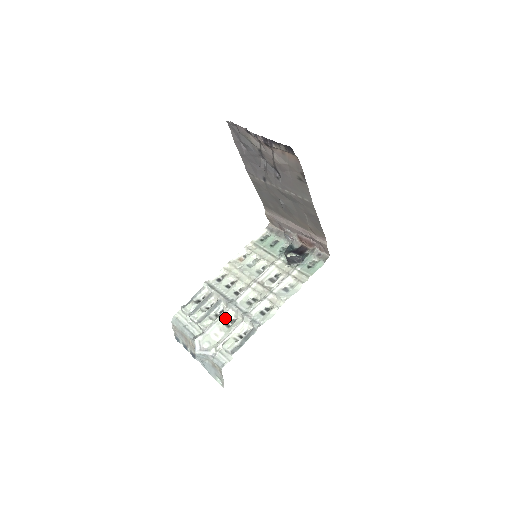
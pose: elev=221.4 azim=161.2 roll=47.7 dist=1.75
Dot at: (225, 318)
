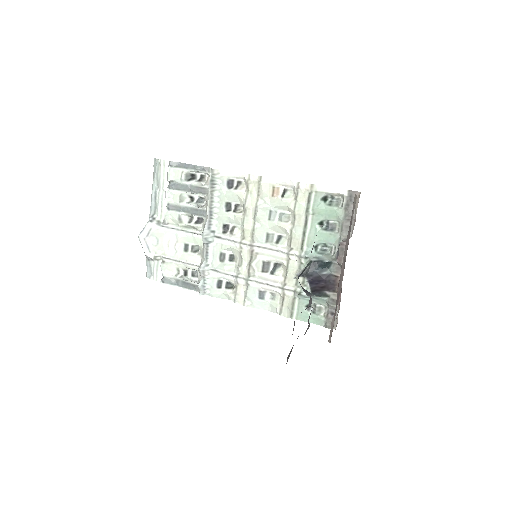
Dot at: (191, 238)
